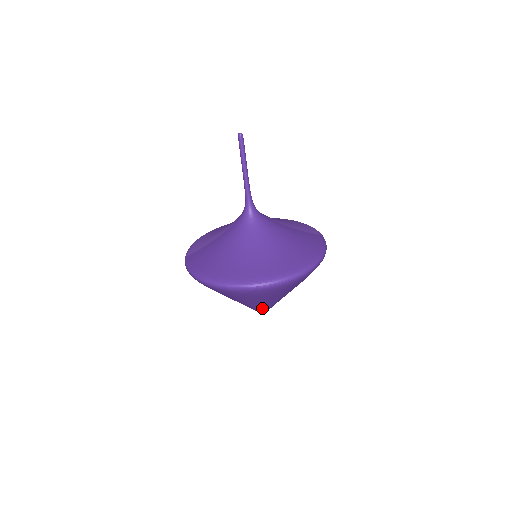
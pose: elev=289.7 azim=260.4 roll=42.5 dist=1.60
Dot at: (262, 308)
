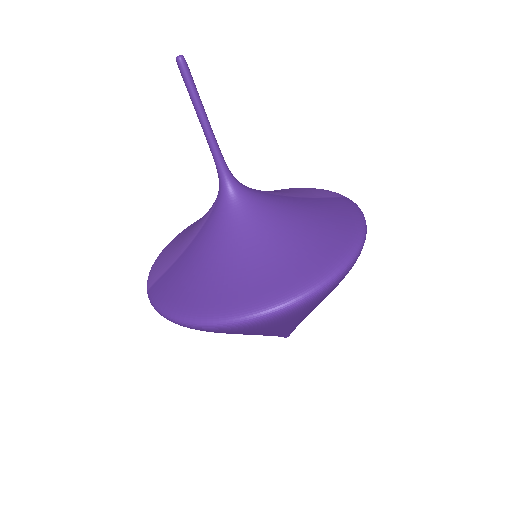
Dot at: (287, 331)
